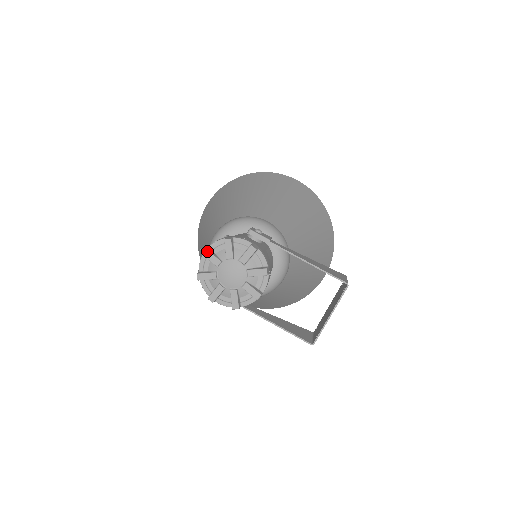
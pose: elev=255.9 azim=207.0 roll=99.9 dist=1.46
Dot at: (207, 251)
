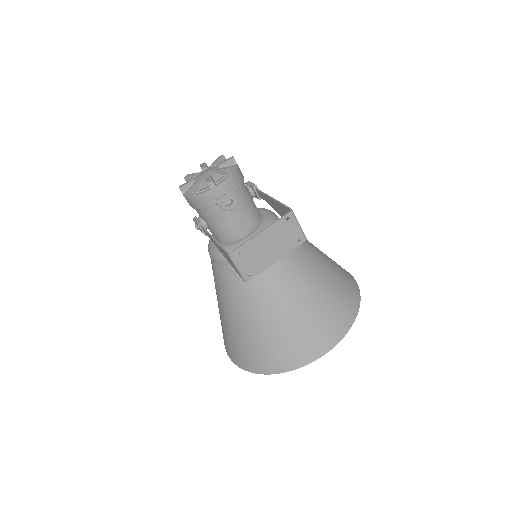
Dot at: (204, 163)
